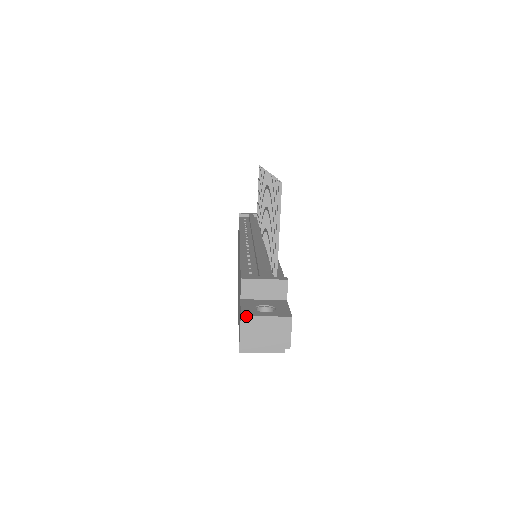
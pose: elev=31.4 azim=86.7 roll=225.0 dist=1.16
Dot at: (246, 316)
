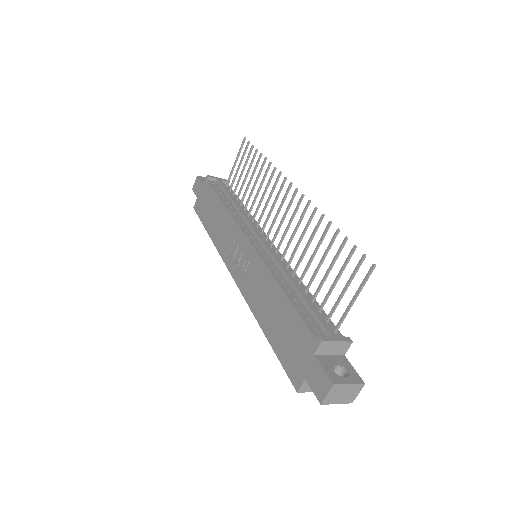
Dot at: (337, 385)
